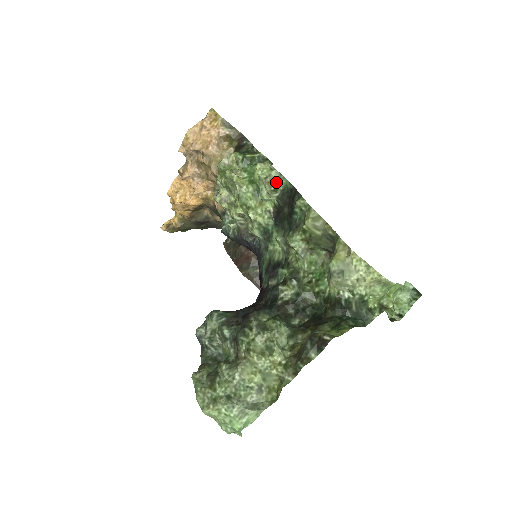
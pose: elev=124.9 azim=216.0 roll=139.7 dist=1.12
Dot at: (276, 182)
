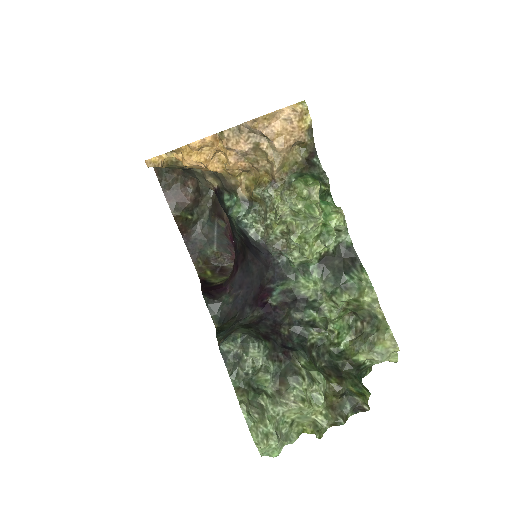
Dot at: (339, 232)
